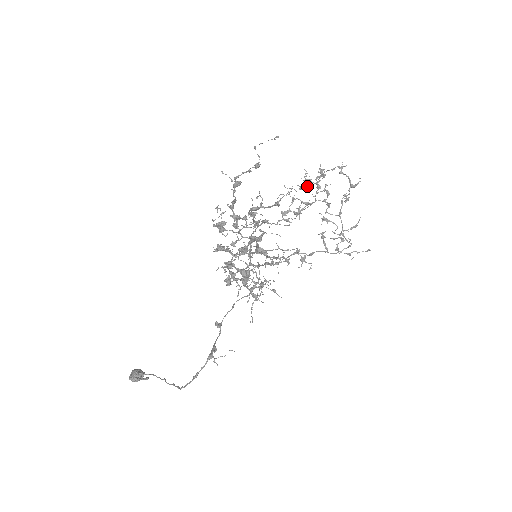
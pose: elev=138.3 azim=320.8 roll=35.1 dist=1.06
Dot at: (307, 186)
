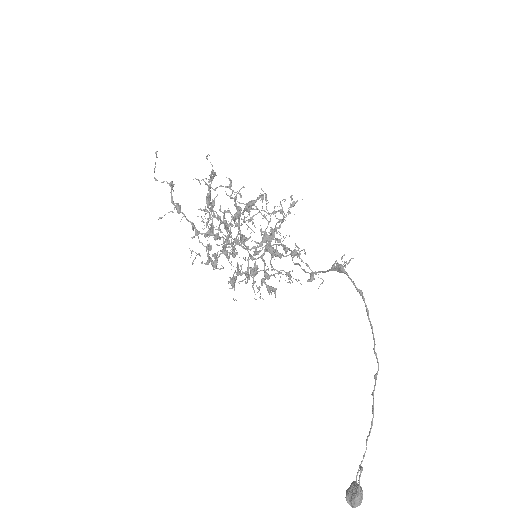
Dot at: (213, 226)
